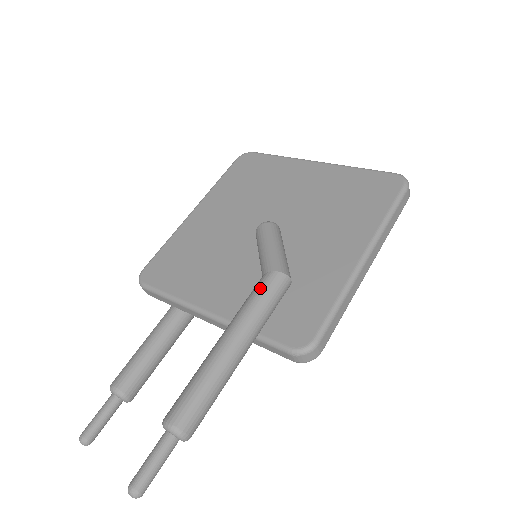
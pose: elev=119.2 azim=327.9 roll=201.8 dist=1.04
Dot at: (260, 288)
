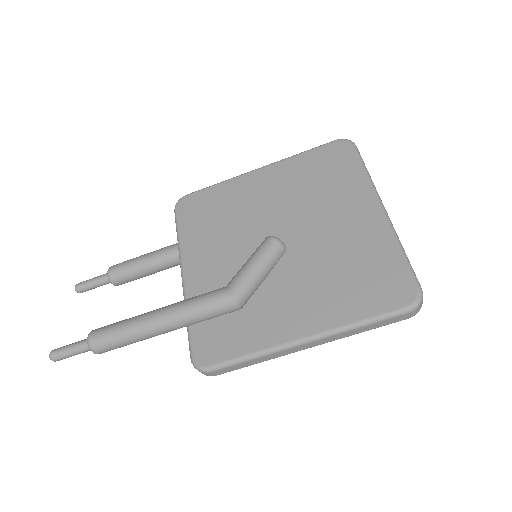
Dot at: (210, 297)
